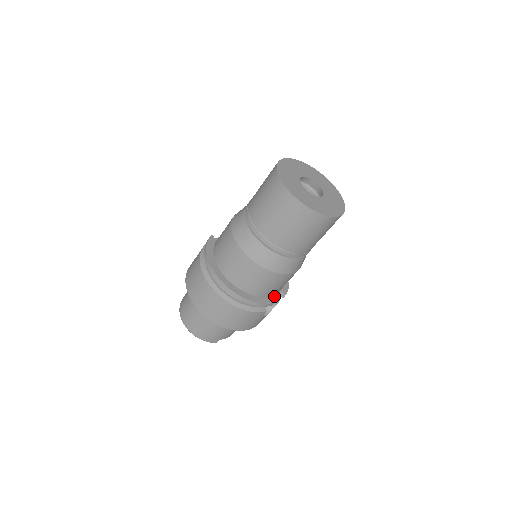
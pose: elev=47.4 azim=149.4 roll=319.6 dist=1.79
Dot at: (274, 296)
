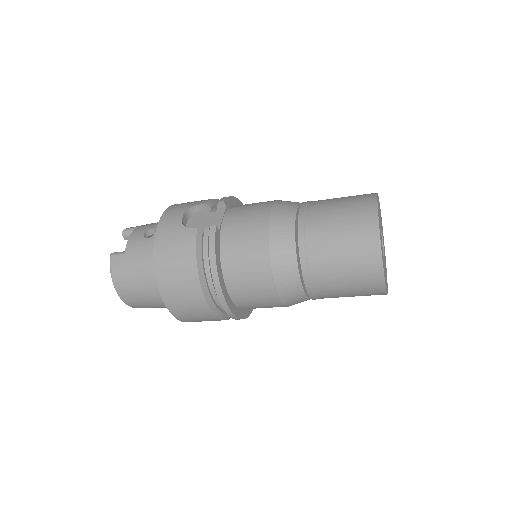
Dot at: occluded
